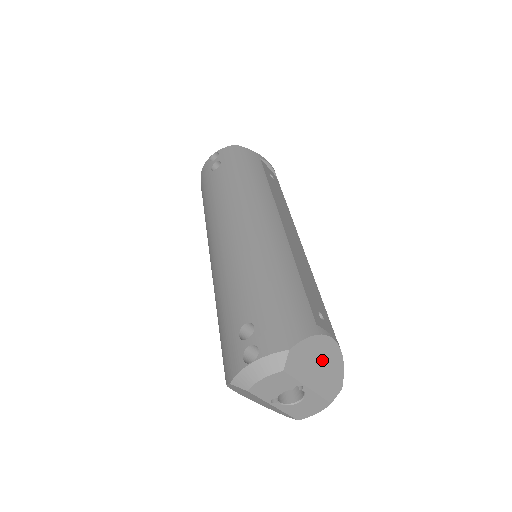
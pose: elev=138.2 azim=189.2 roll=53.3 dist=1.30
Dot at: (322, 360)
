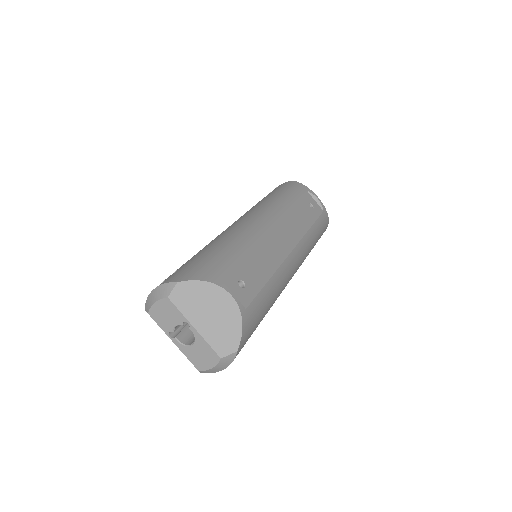
Dot at: (215, 309)
